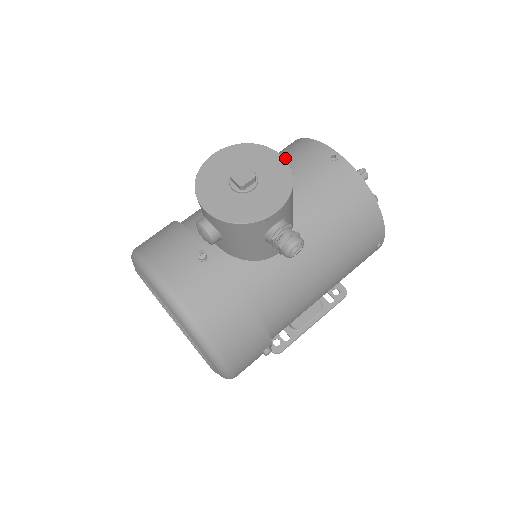
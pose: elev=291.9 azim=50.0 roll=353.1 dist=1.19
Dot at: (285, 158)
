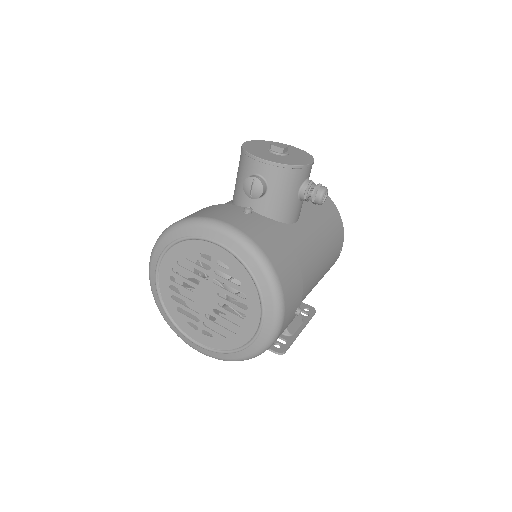
Dot at: occluded
